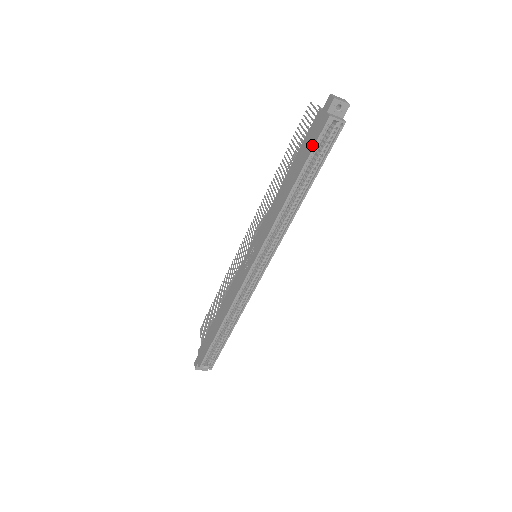
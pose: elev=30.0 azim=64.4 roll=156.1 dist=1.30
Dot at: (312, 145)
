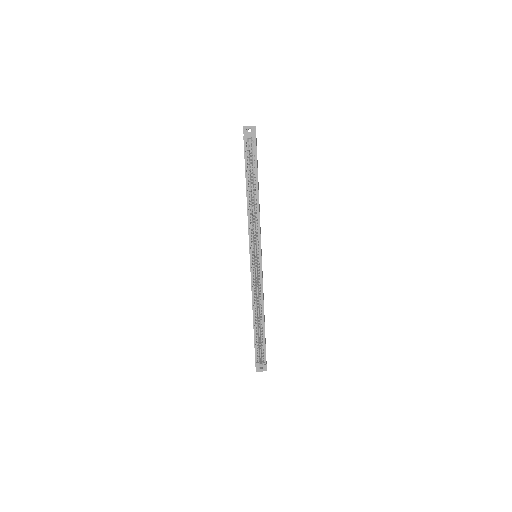
Dot at: occluded
